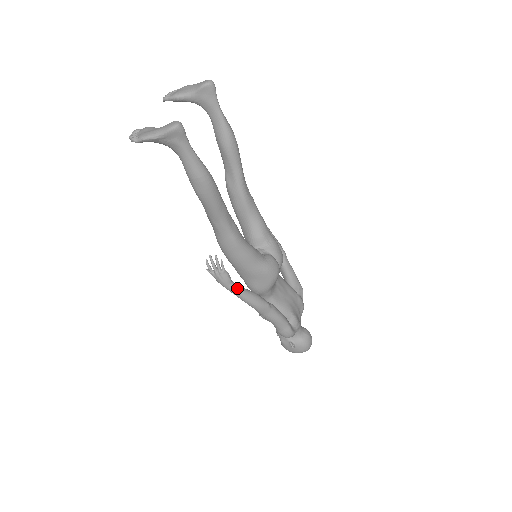
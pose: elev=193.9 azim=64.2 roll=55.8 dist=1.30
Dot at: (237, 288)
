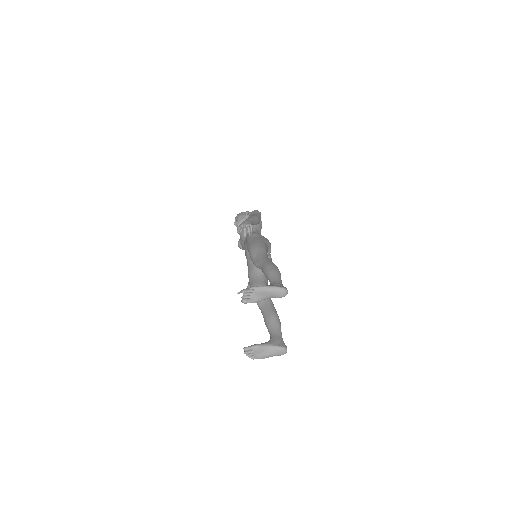
Dot at: occluded
